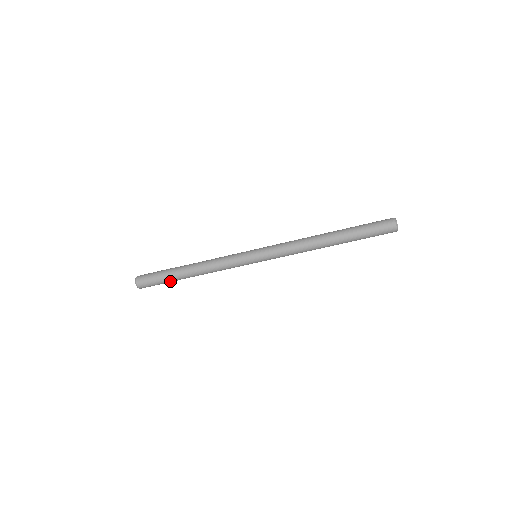
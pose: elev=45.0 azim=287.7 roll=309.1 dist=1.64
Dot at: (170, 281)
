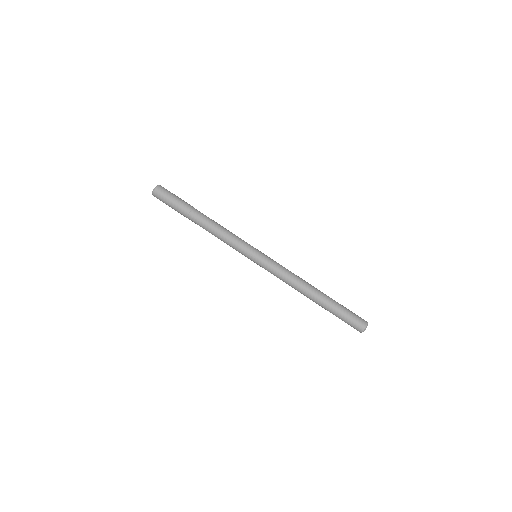
Dot at: (181, 211)
